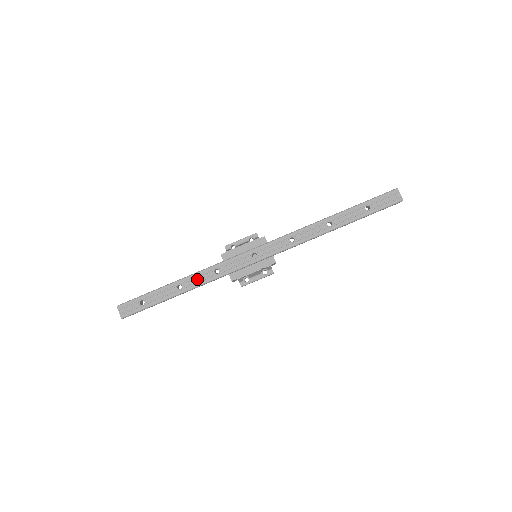
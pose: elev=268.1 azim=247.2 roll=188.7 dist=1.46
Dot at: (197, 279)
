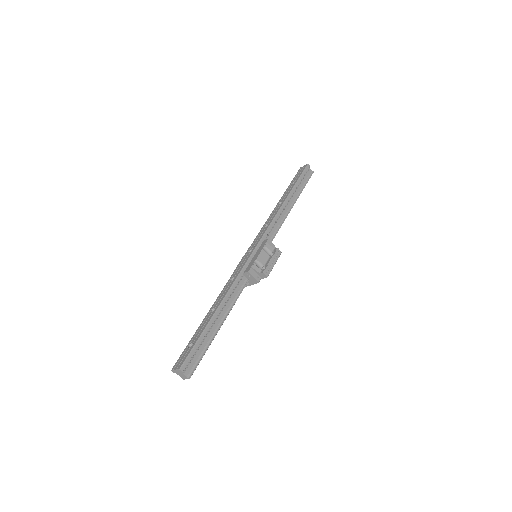
Dot at: (222, 295)
